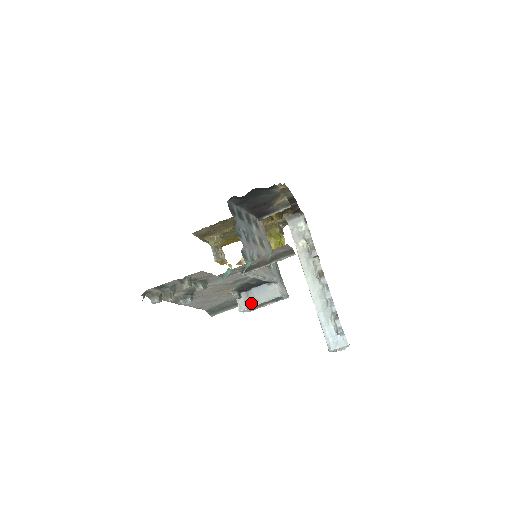
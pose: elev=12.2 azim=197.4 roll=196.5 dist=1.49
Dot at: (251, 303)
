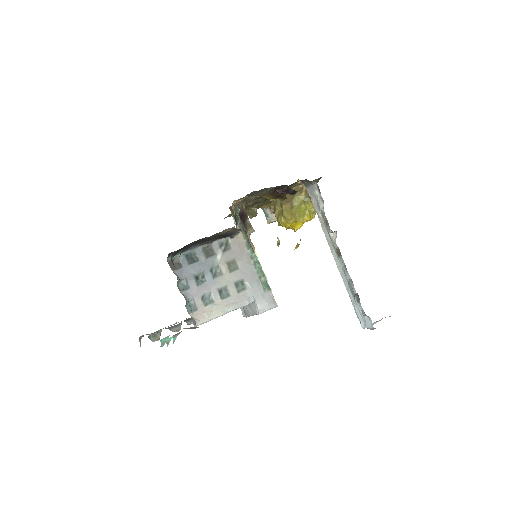
Dot at: (246, 313)
